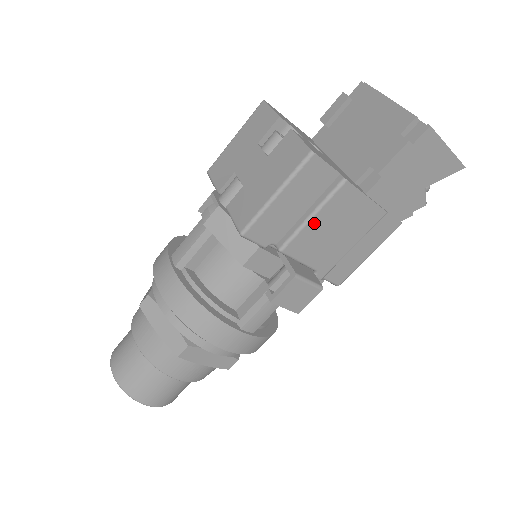
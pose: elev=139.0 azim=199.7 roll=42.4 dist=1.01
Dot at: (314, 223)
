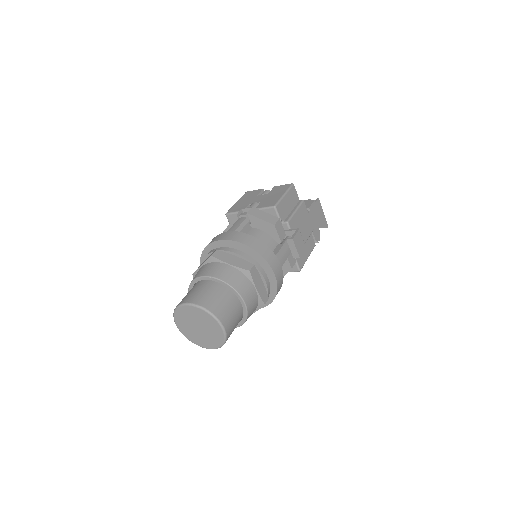
Dot at: (296, 215)
